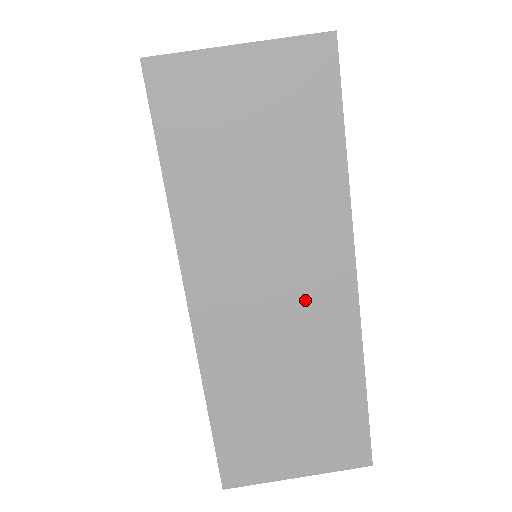
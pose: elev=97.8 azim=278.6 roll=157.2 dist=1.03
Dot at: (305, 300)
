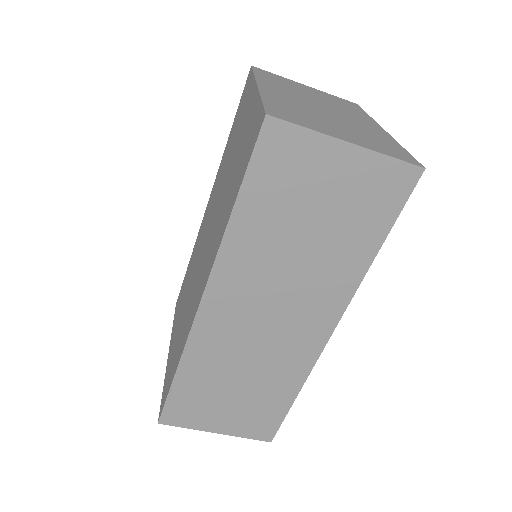
Dot at: (288, 332)
